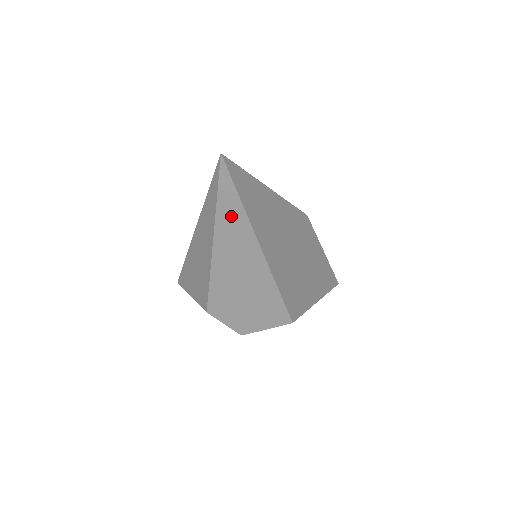
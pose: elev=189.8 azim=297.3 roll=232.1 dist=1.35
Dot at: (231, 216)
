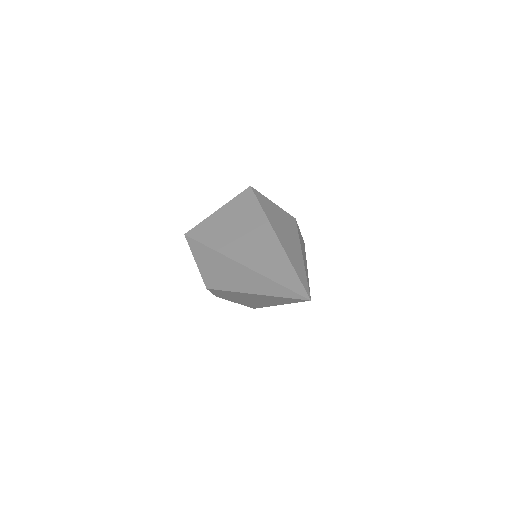
Dot at: (280, 300)
